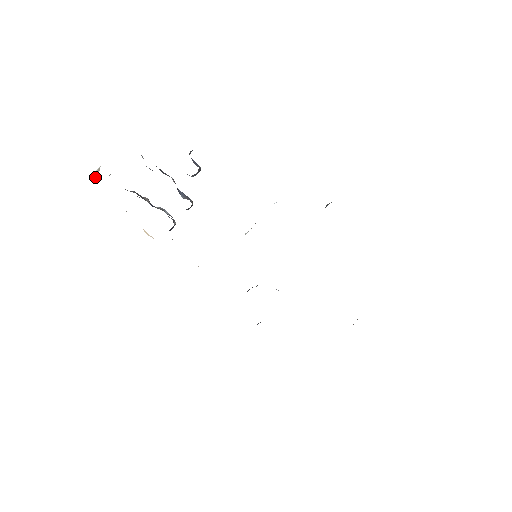
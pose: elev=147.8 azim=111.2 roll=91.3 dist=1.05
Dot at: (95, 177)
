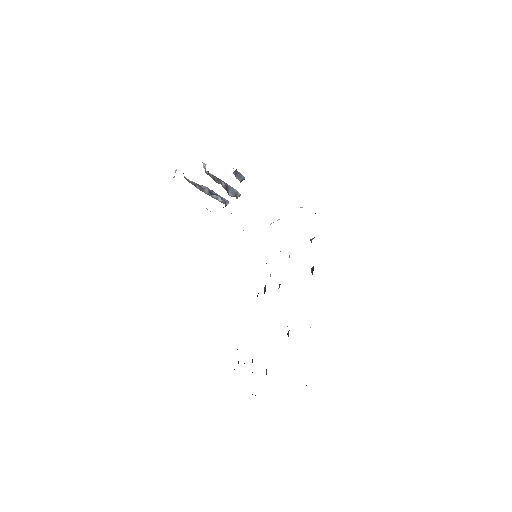
Dot at: occluded
